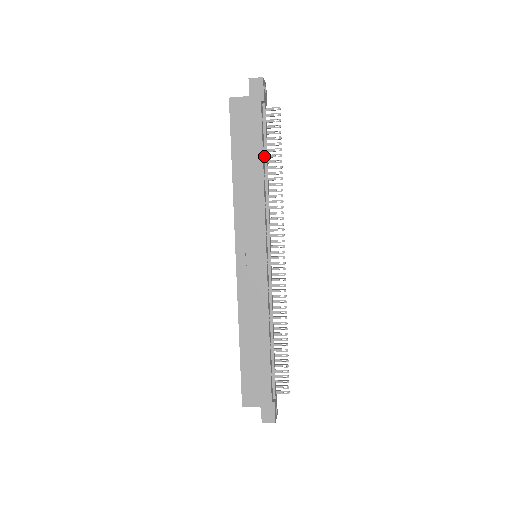
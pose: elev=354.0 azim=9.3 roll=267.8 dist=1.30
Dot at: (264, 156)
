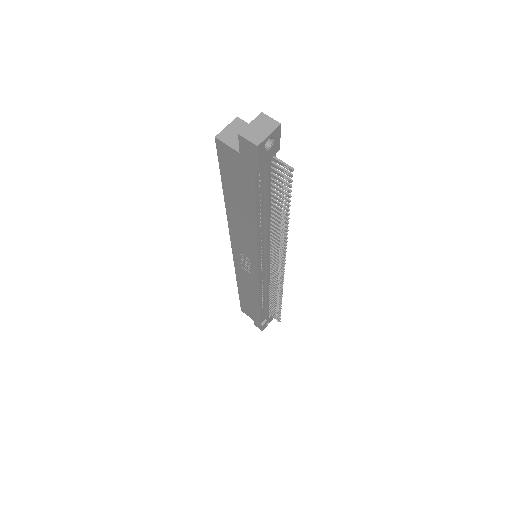
Dot at: (264, 206)
